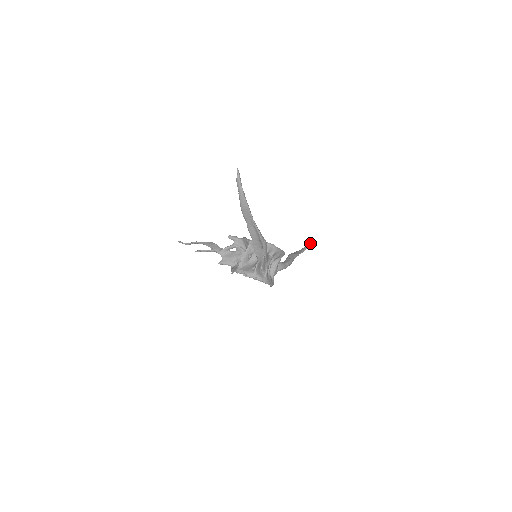
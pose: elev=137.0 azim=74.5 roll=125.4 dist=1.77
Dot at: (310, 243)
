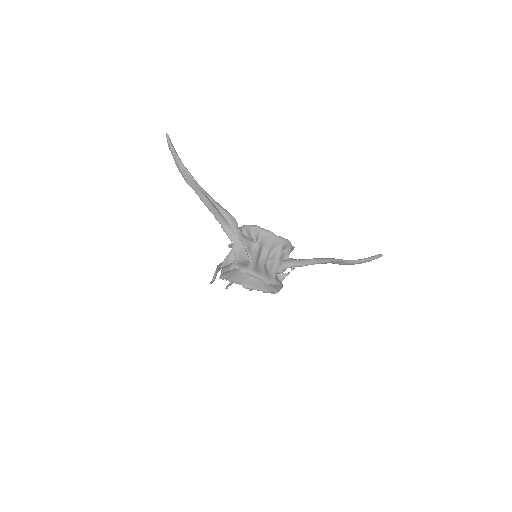
Dot at: (378, 254)
